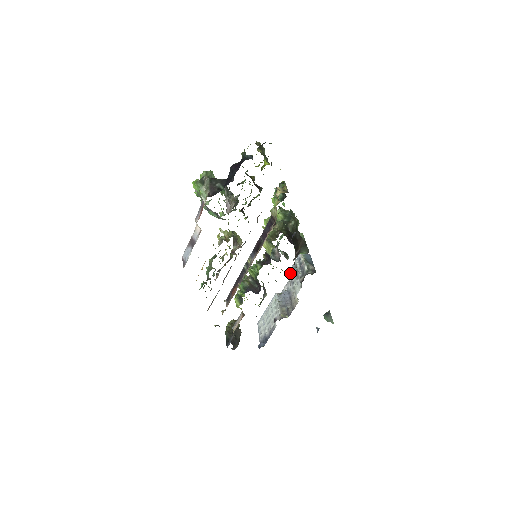
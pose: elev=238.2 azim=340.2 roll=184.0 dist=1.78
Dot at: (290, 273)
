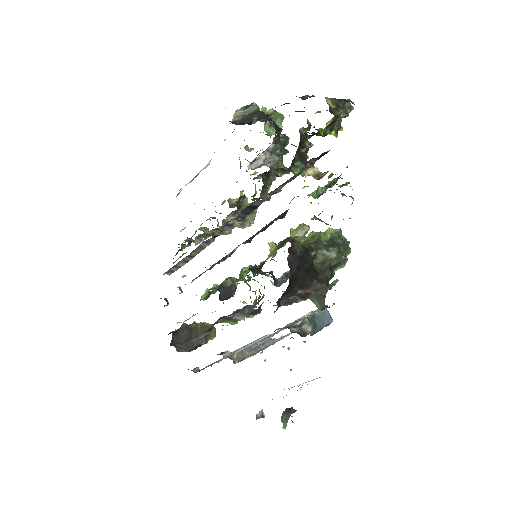
Dot at: occluded
